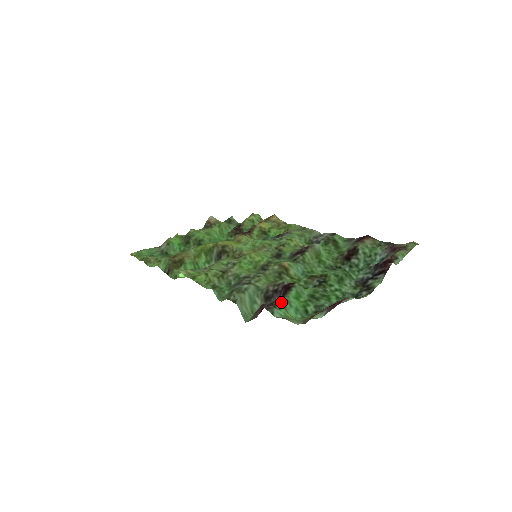
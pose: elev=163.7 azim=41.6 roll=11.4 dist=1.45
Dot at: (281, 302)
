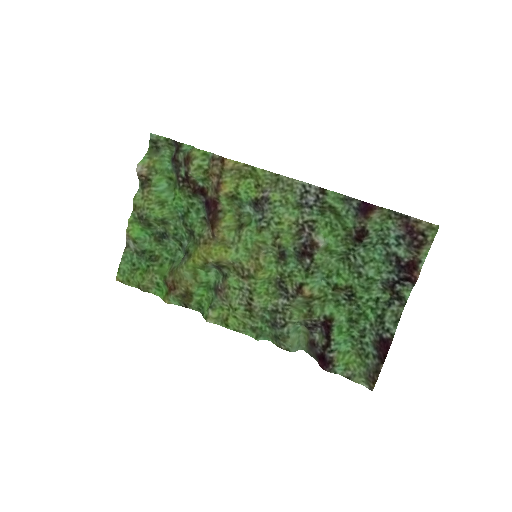
Dot at: (332, 350)
